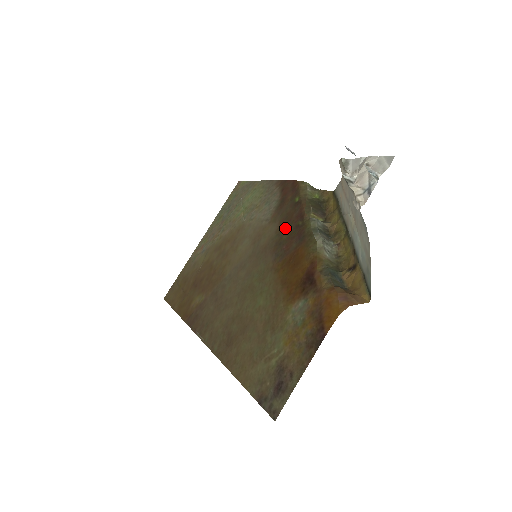
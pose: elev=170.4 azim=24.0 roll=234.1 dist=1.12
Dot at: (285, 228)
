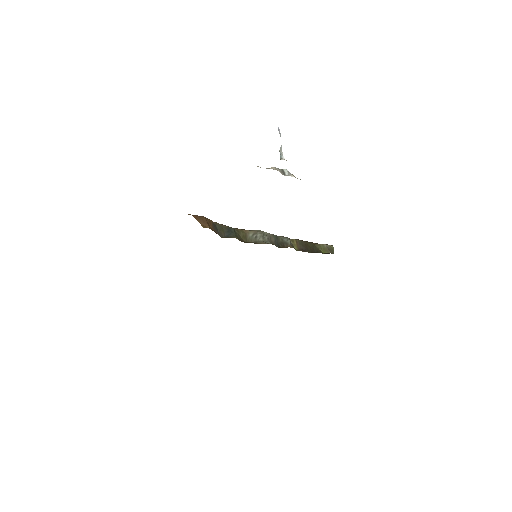
Dot at: occluded
